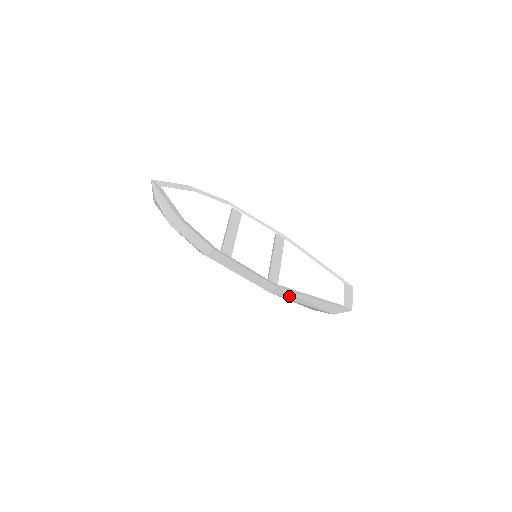
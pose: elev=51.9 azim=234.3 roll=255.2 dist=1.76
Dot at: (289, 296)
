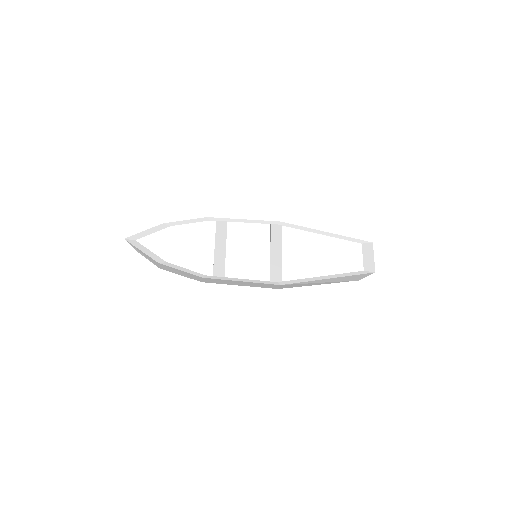
Dot at: (299, 285)
